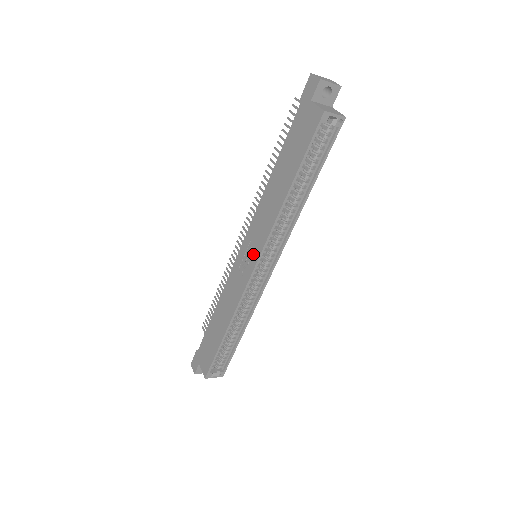
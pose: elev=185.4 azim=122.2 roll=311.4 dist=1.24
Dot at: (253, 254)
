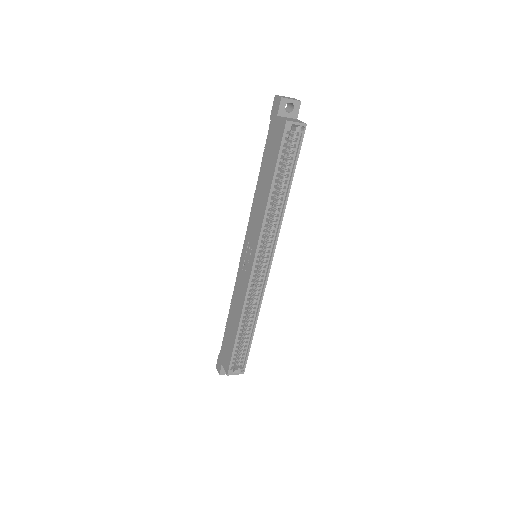
Dot at: (251, 252)
